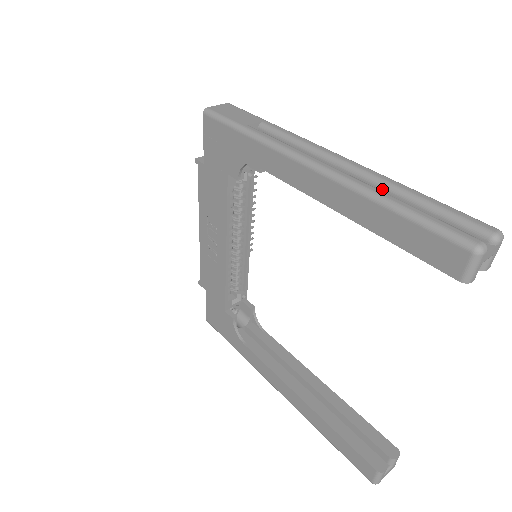
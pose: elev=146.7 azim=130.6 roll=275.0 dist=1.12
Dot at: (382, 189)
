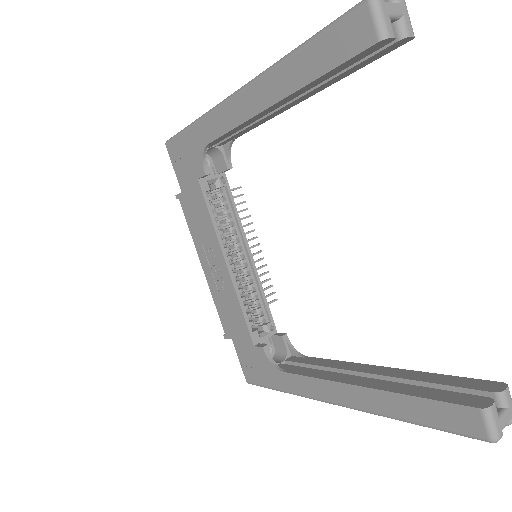
Dot at: occluded
